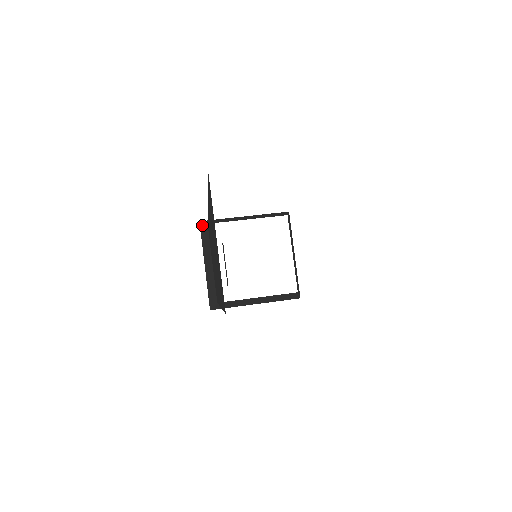
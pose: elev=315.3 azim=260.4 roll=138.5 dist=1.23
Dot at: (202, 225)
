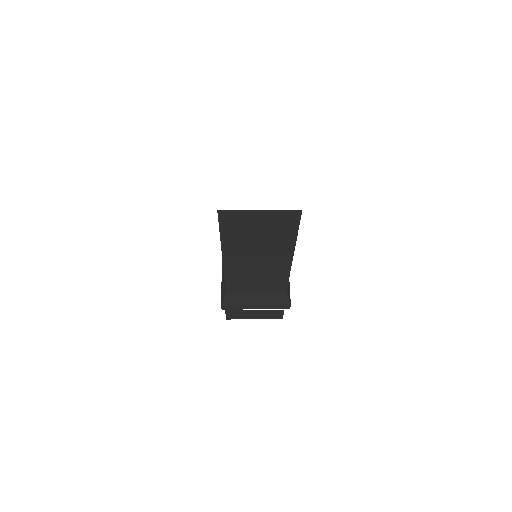
Dot at: occluded
